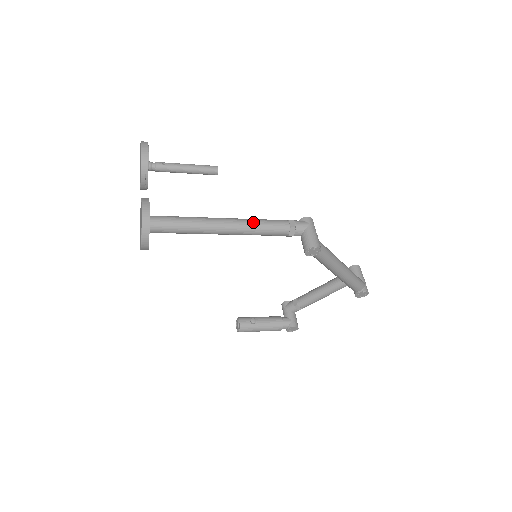
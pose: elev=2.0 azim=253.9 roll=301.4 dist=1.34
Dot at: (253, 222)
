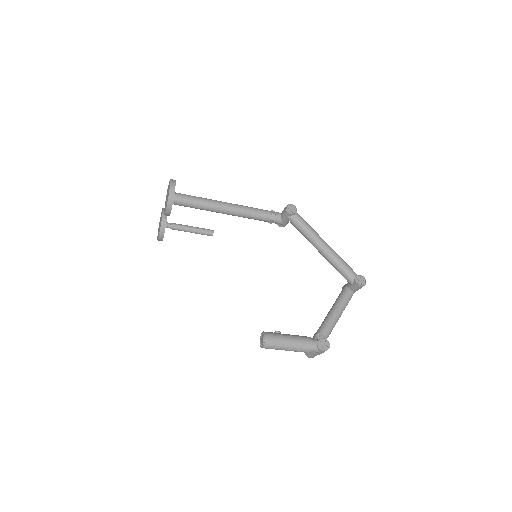
Dot at: occluded
